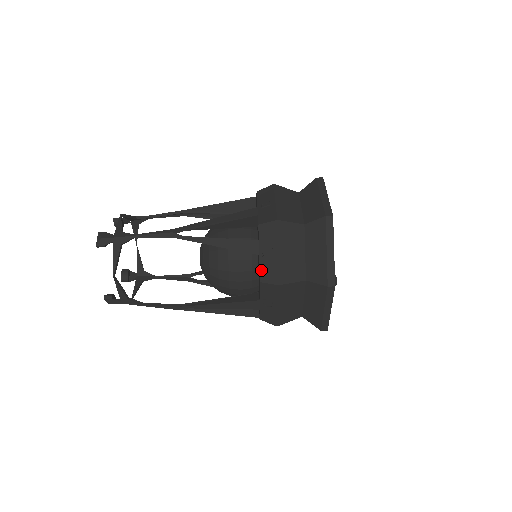
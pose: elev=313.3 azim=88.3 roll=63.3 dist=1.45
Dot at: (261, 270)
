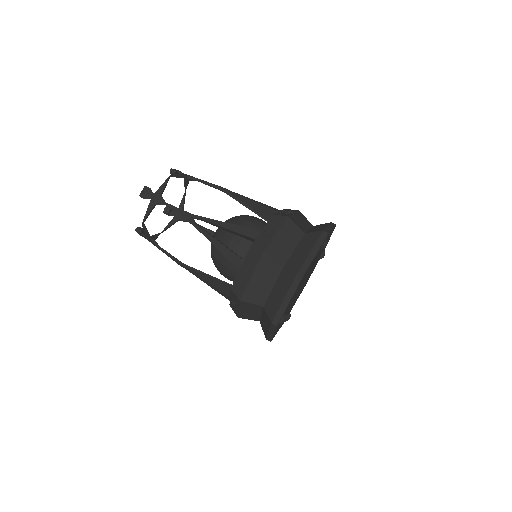
Dot at: (235, 282)
